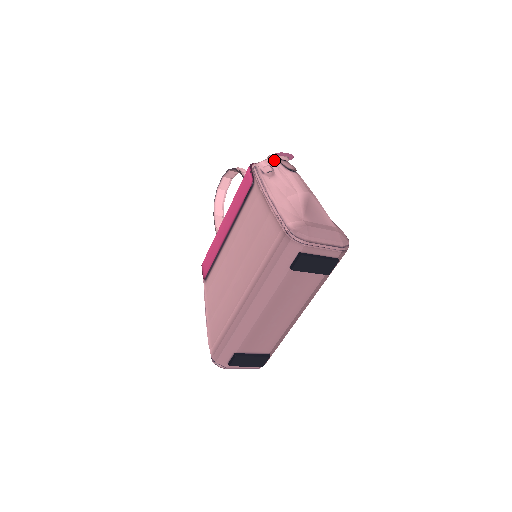
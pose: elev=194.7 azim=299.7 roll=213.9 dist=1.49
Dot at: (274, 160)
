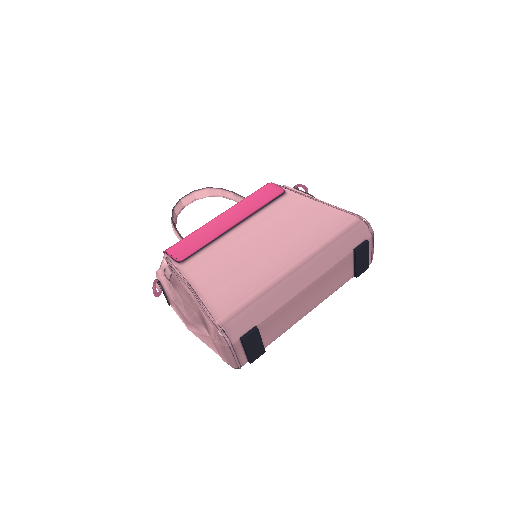
Dot at: (294, 188)
